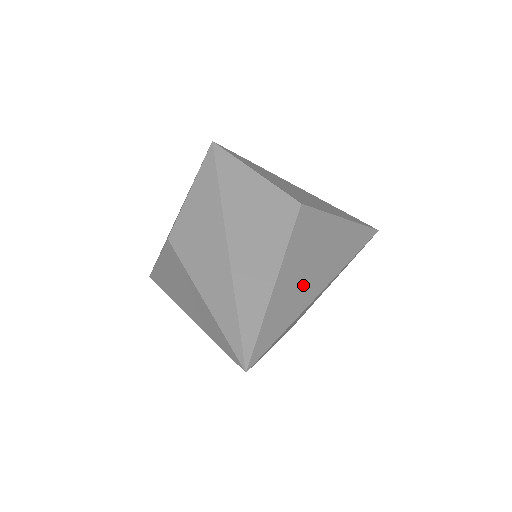
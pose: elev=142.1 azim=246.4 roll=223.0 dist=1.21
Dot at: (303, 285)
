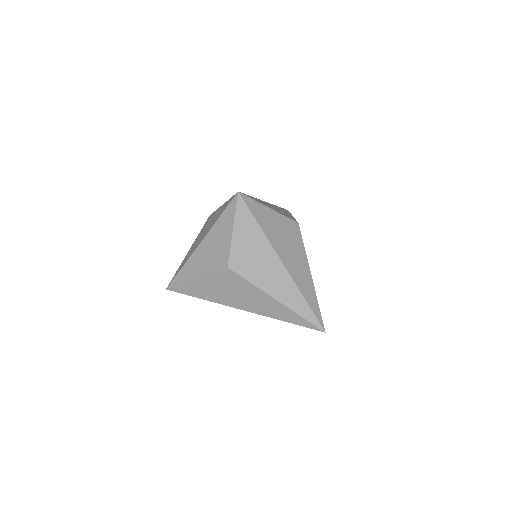
Dot at: occluded
